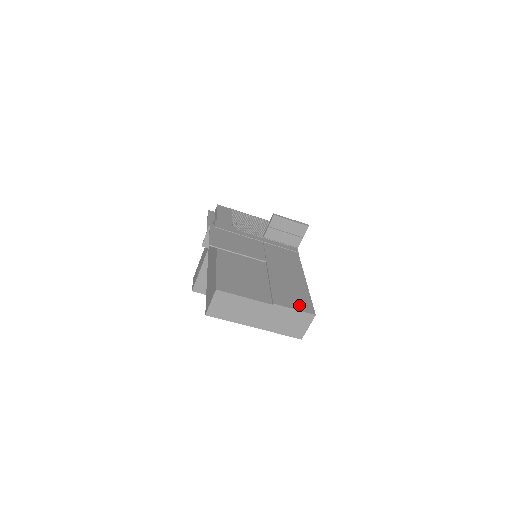
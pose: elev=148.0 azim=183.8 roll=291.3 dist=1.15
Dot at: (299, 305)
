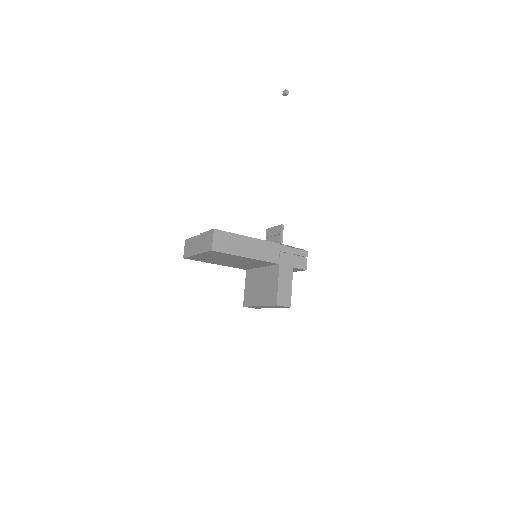
Dot at: occluded
